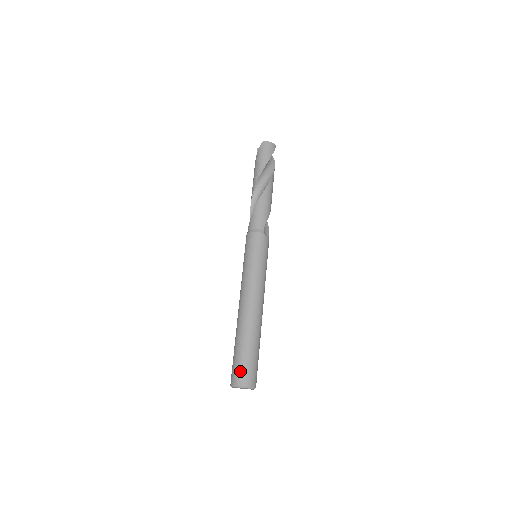
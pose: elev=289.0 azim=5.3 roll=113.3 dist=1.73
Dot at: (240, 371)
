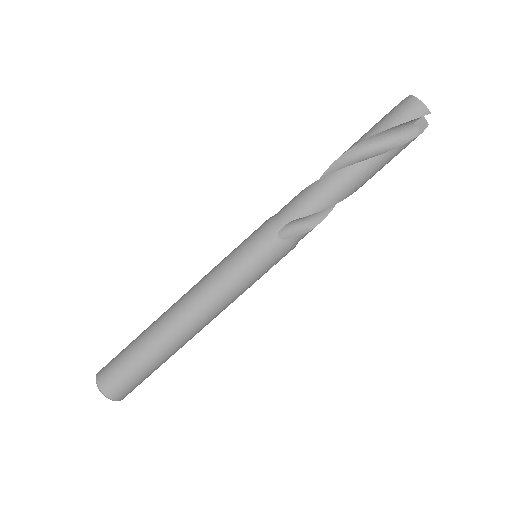
Dot at: (109, 364)
